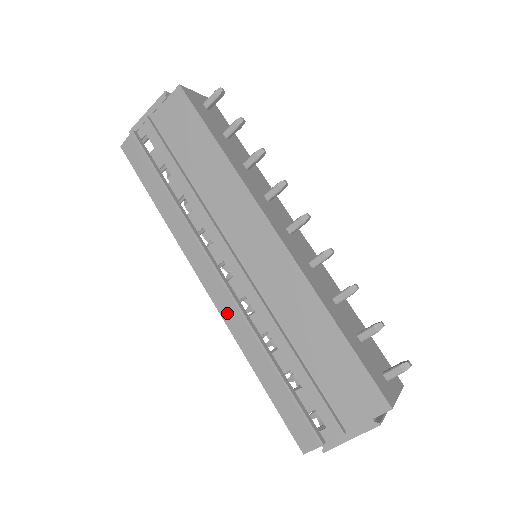
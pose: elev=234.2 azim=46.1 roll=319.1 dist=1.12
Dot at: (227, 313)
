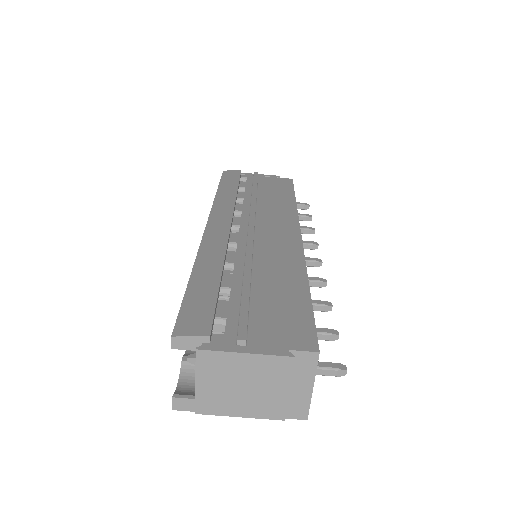
Dot at: (211, 238)
